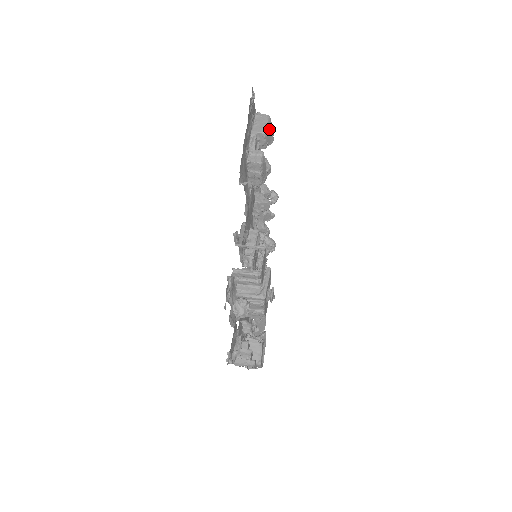
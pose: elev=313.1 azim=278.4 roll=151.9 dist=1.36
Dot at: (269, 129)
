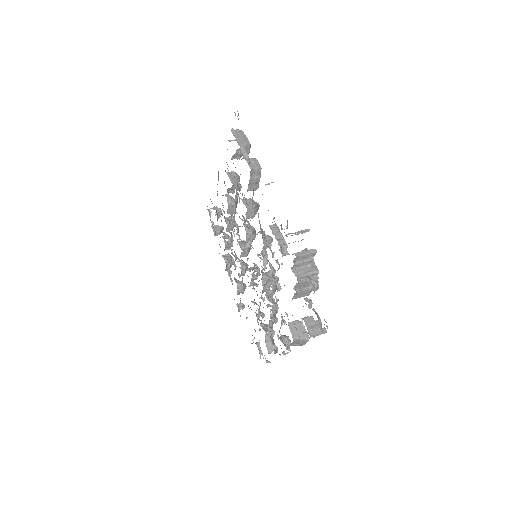
Dot at: occluded
